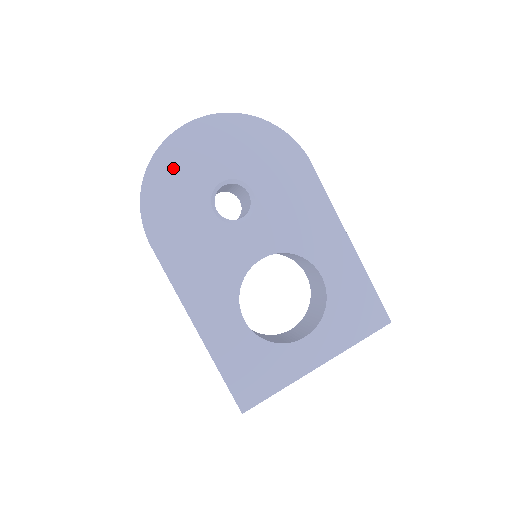
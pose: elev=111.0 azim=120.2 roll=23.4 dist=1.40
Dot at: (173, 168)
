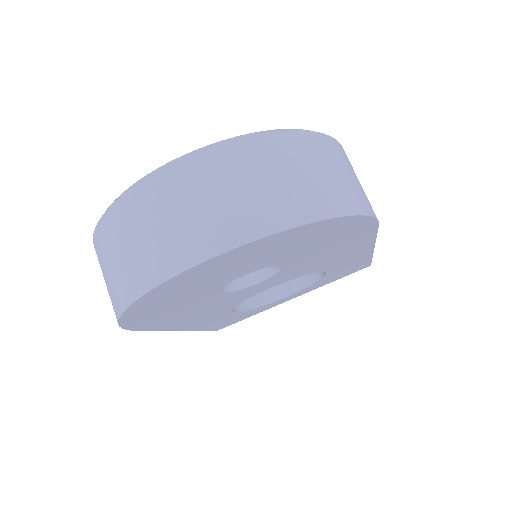
Dot at: (170, 295)
